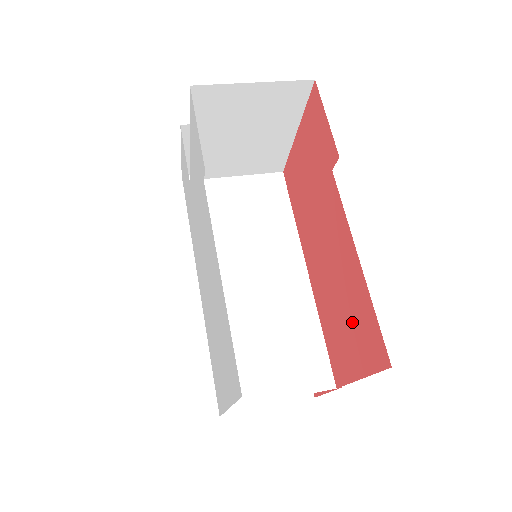
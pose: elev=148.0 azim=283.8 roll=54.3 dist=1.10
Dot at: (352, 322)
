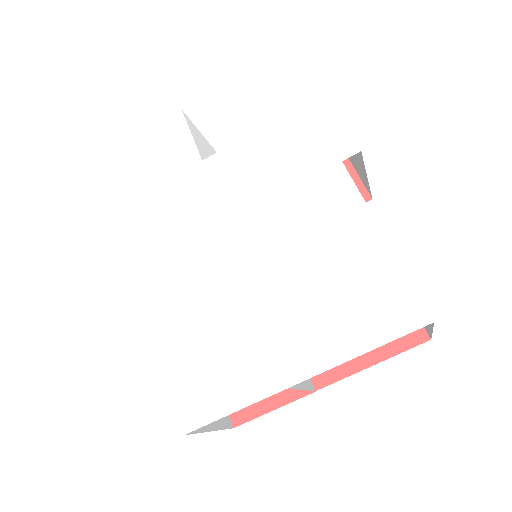
Dot at: occluded
